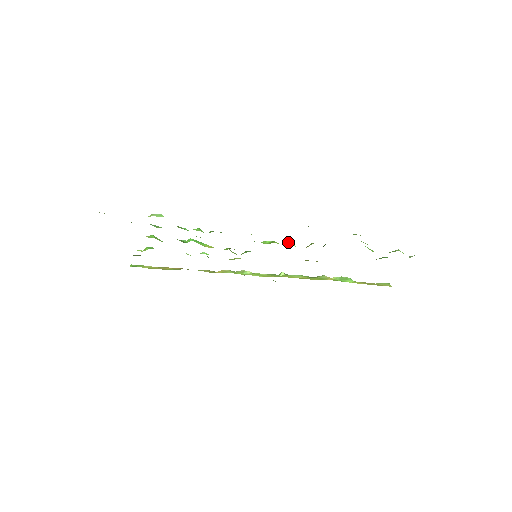
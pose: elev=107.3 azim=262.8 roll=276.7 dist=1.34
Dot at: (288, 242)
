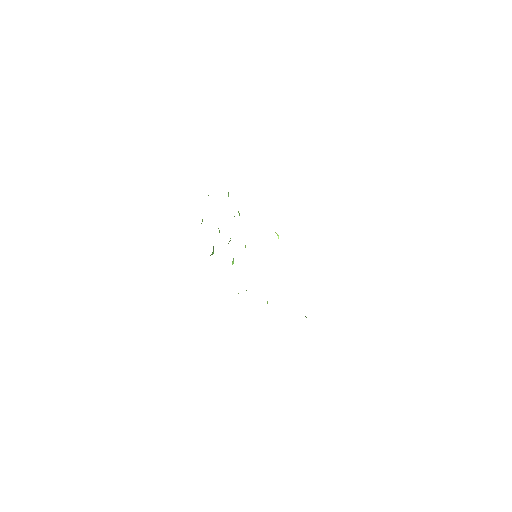
Dot at: occluded
